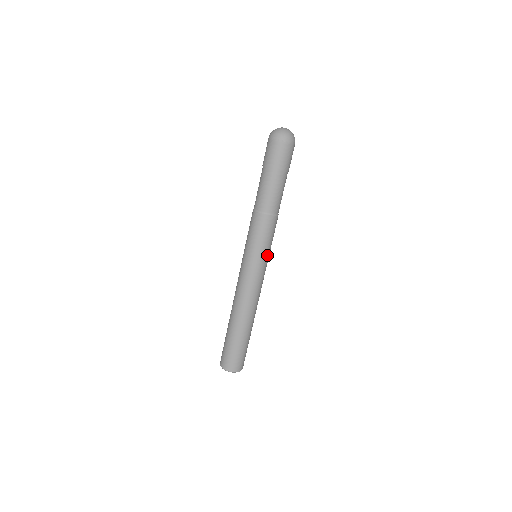
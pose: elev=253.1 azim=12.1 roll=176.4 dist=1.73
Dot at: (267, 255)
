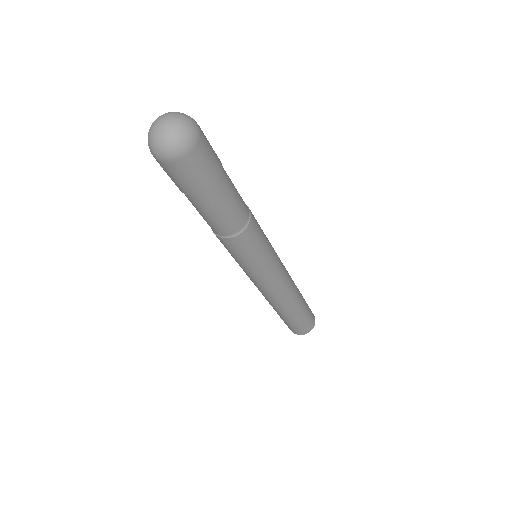
Dot at: (266, 262)
